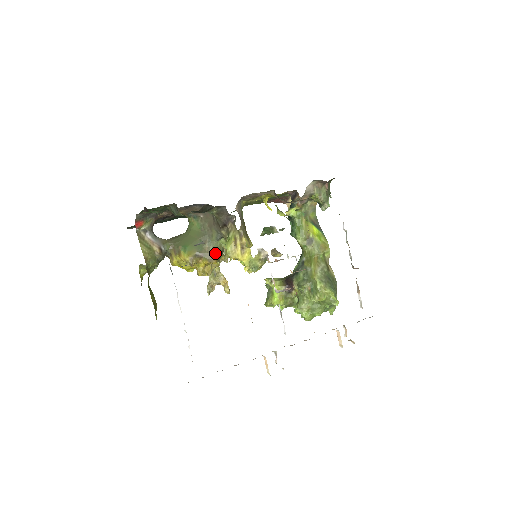
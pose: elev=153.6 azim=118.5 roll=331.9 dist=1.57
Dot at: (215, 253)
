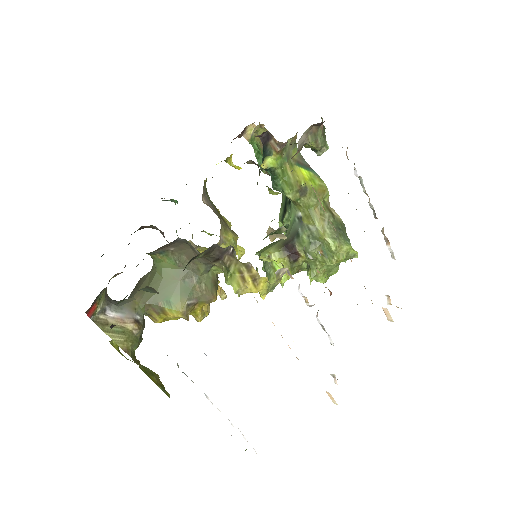
Dot at: (211, 289)
